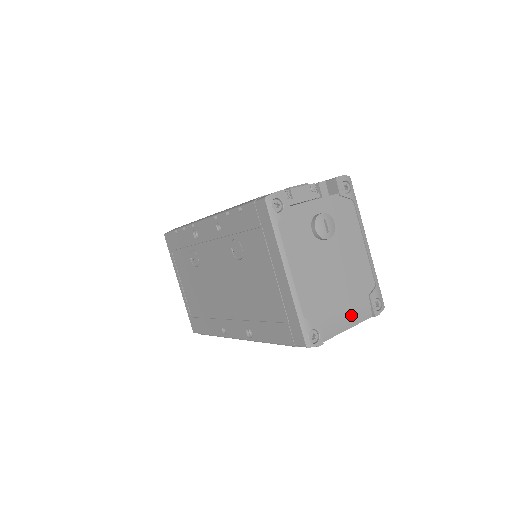
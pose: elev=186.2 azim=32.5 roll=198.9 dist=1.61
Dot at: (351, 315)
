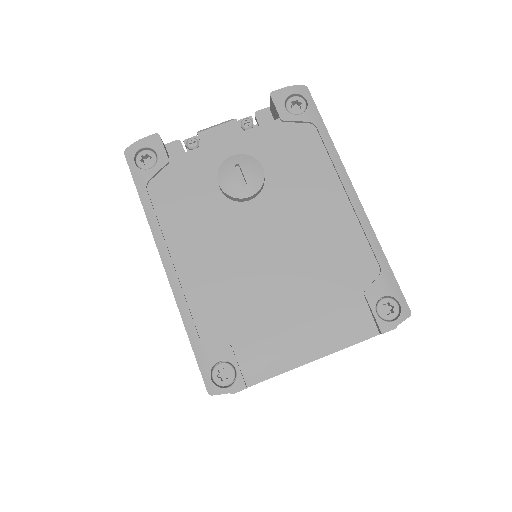
Dot at: (319, 332)
